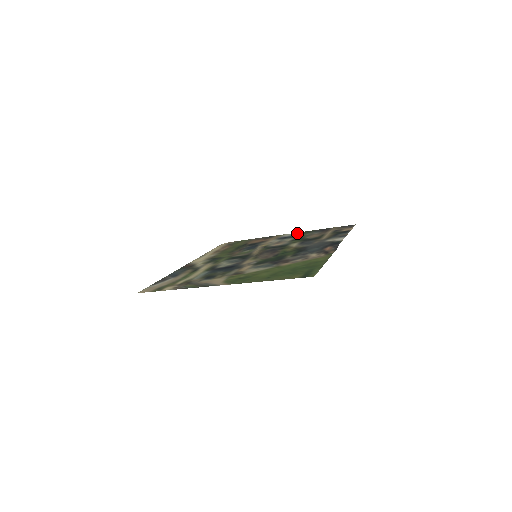
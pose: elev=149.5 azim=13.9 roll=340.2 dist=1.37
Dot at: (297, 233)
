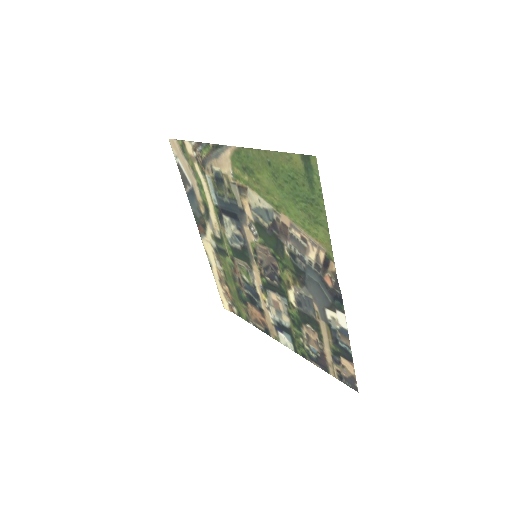
Dot at: (294, 346)
